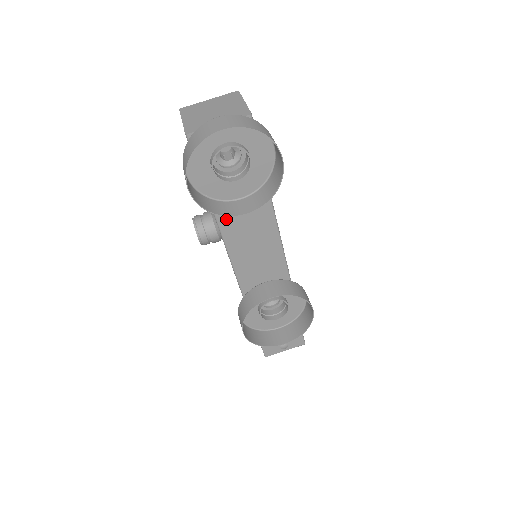
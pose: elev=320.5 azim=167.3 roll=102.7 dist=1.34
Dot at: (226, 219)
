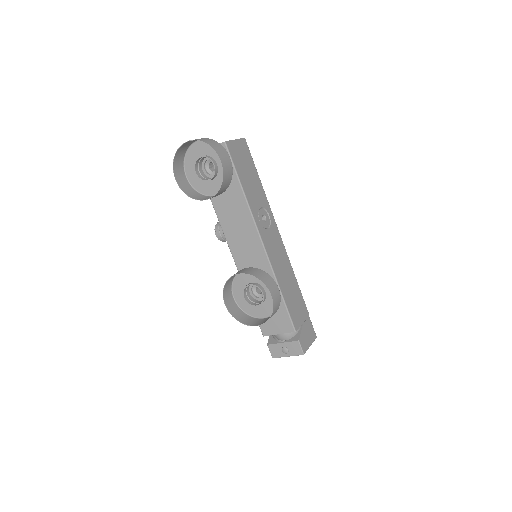
Dot at: (222, 216)
